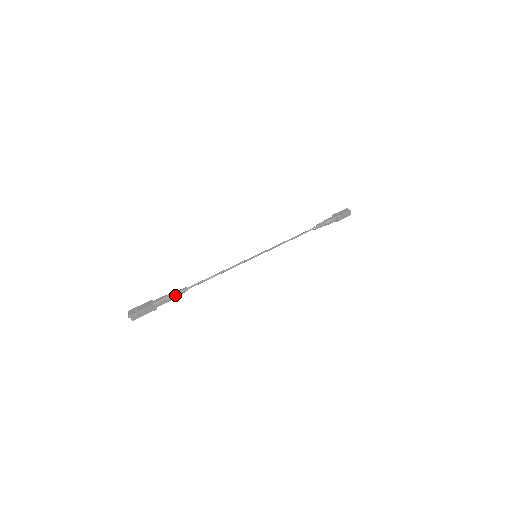
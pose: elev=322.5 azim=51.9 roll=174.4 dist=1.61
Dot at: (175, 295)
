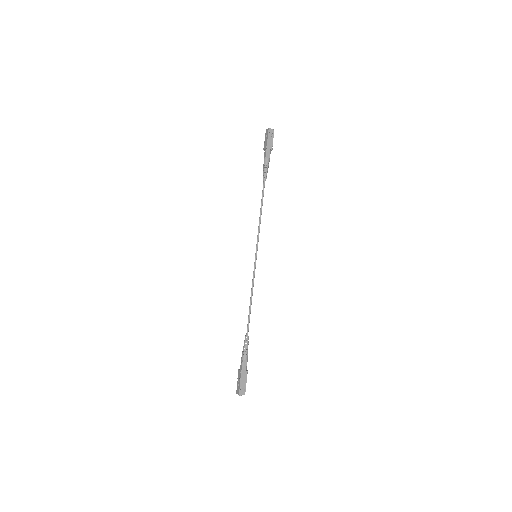
Dot at: occluded
